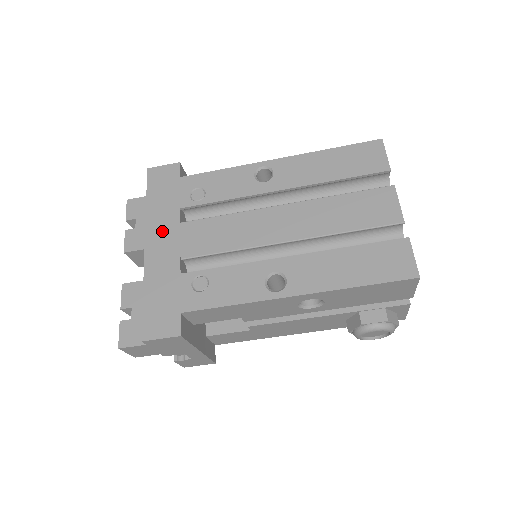
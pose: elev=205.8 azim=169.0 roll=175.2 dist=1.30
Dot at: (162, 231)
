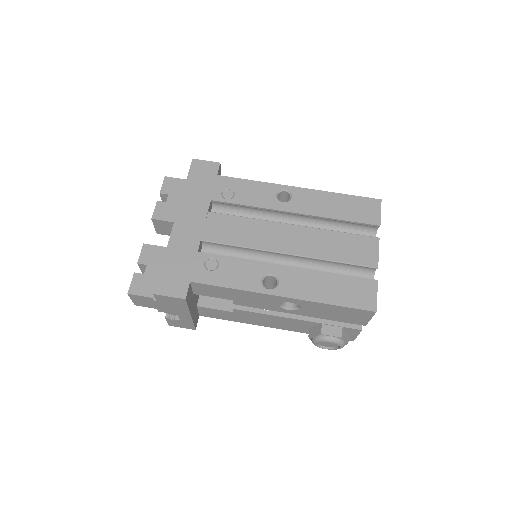
Dot at: (192, 213)
